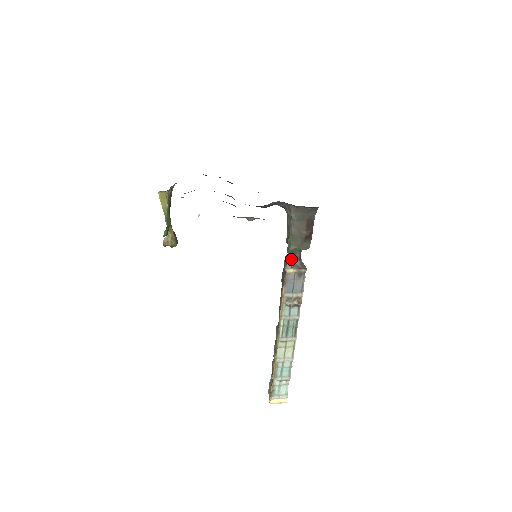
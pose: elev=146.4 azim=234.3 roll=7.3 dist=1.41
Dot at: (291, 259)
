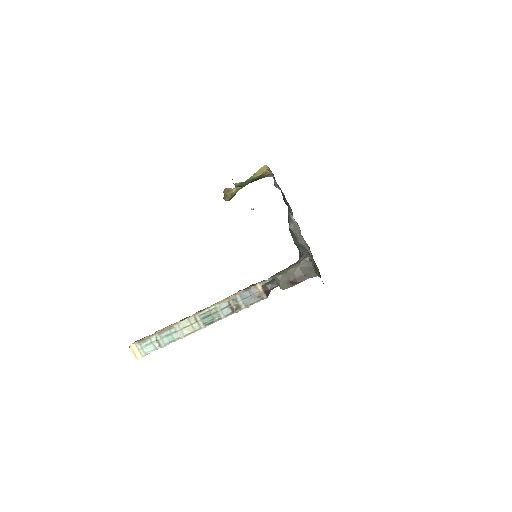
Dot at: (268, 282)
